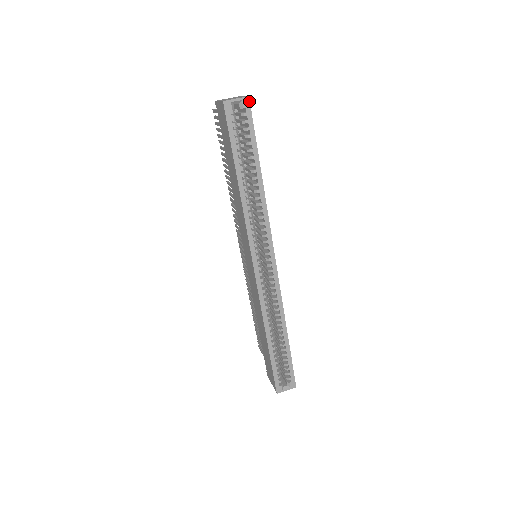
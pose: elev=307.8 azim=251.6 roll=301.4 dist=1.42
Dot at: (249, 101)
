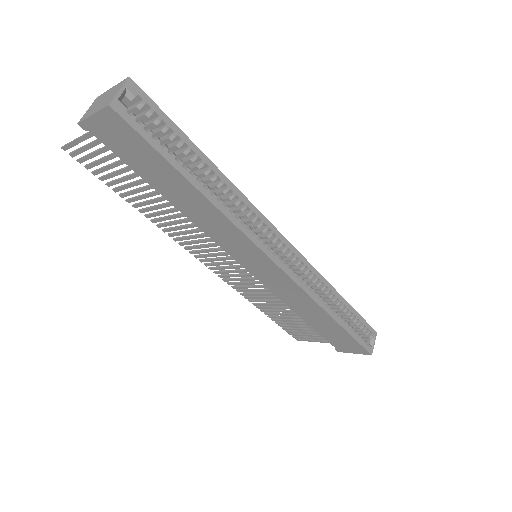
Dot at: (134, 83)
